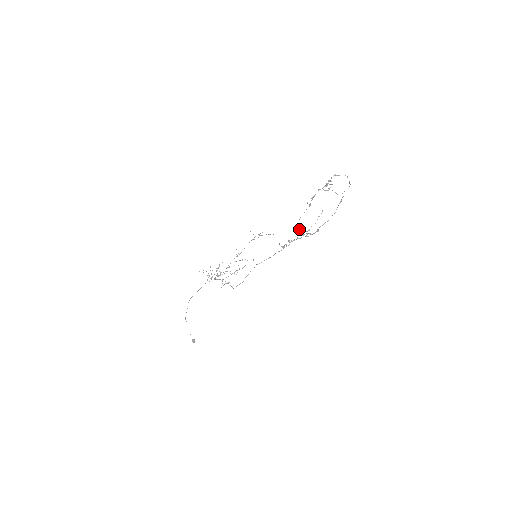
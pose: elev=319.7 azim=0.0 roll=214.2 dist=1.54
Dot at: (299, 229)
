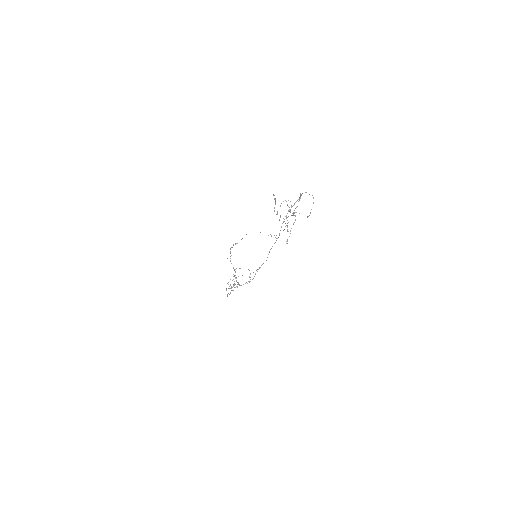
Dot at: occluded
